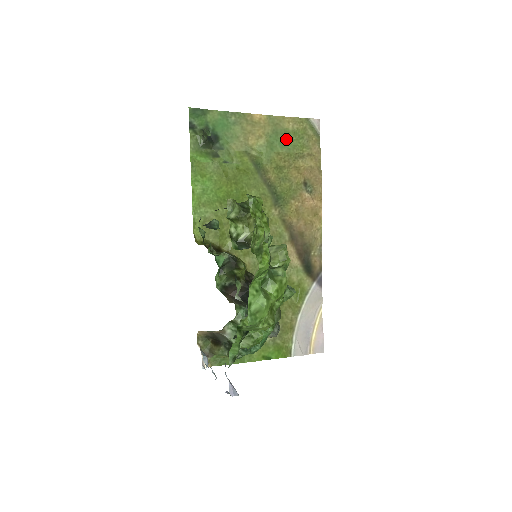
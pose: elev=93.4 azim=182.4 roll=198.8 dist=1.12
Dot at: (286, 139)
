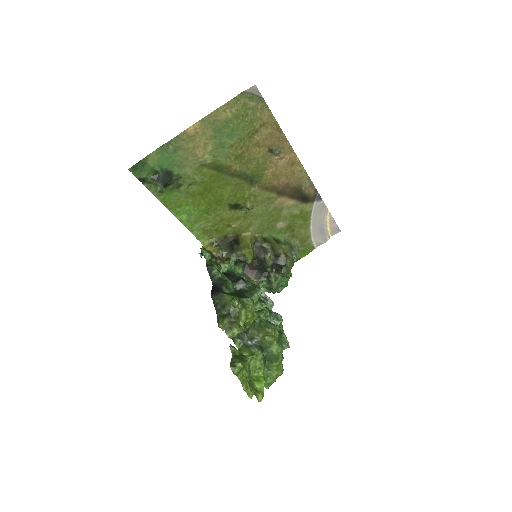
Dot at: (231, 128)
